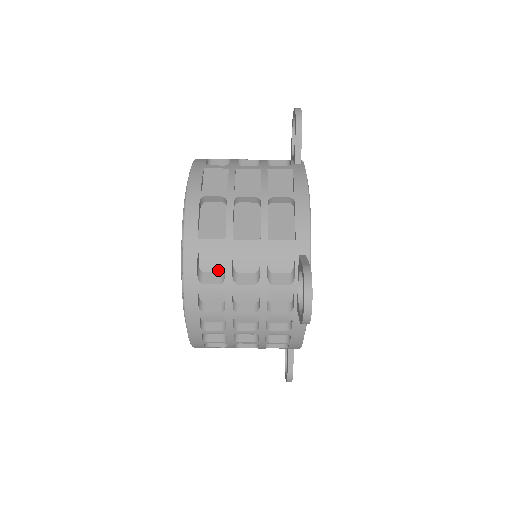
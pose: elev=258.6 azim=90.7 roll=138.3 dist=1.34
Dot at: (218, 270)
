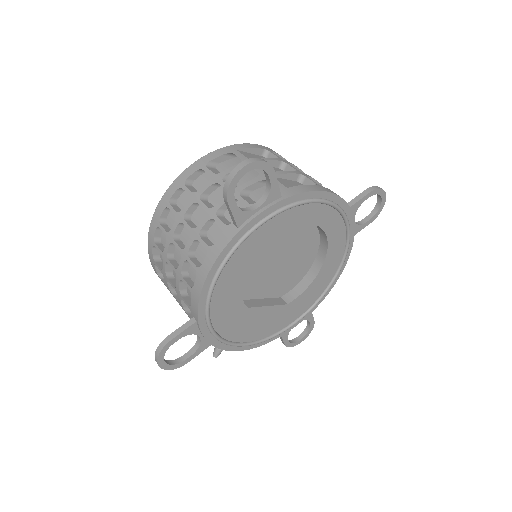
Dot at: occluded
